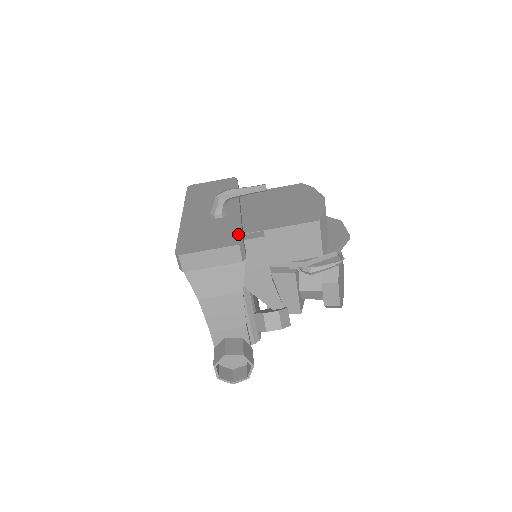
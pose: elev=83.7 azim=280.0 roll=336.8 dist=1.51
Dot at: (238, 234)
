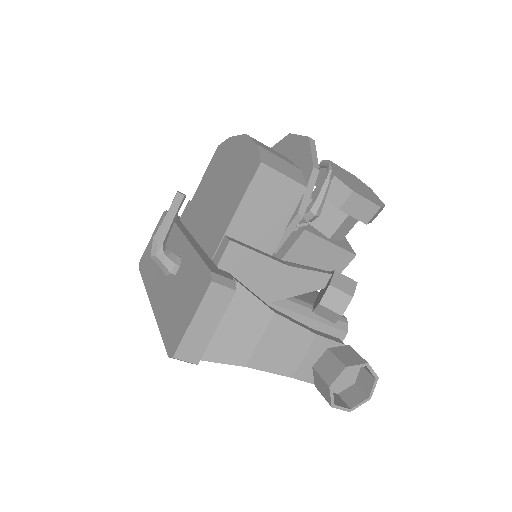
Dot at: (203, 270)
